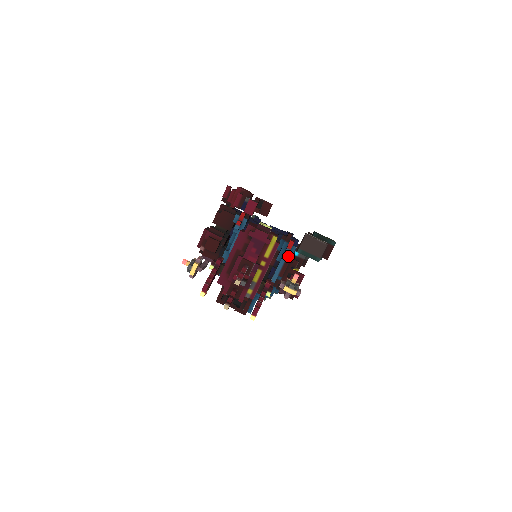
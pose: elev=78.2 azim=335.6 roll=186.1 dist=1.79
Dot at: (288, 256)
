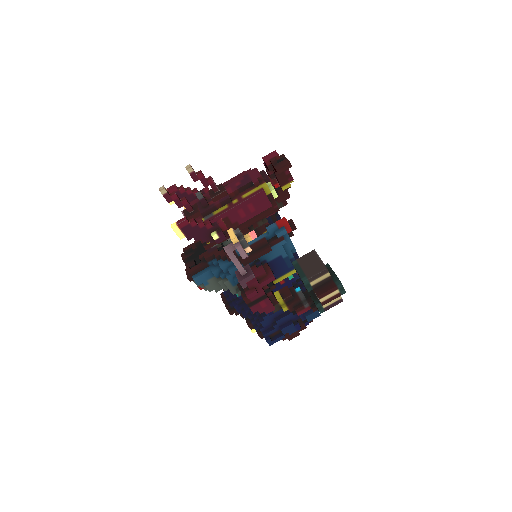
Dot at: (272, 238)
